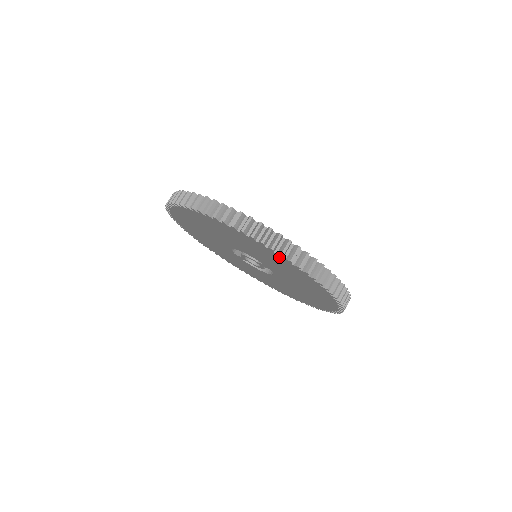
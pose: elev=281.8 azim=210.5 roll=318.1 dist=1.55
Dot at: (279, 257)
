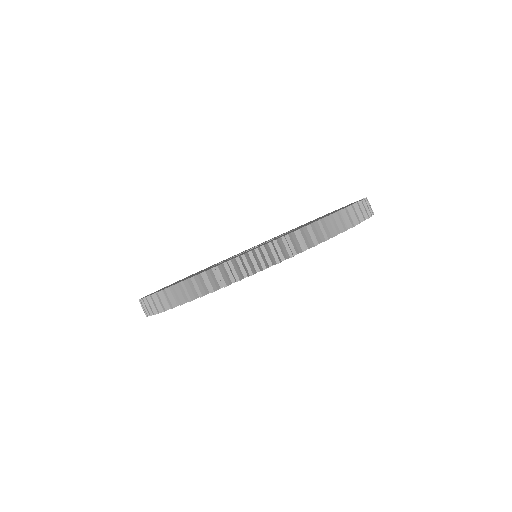
Dot at: occluded
